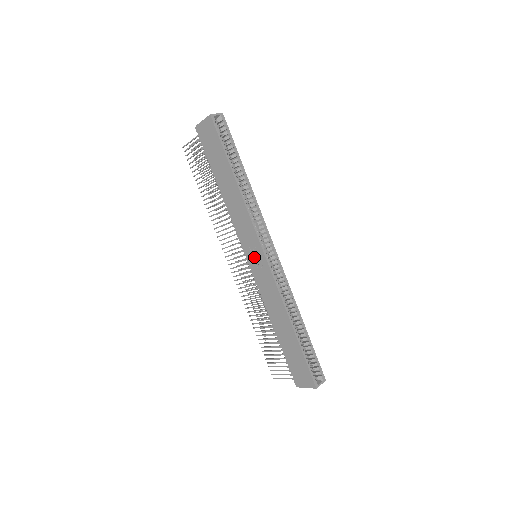
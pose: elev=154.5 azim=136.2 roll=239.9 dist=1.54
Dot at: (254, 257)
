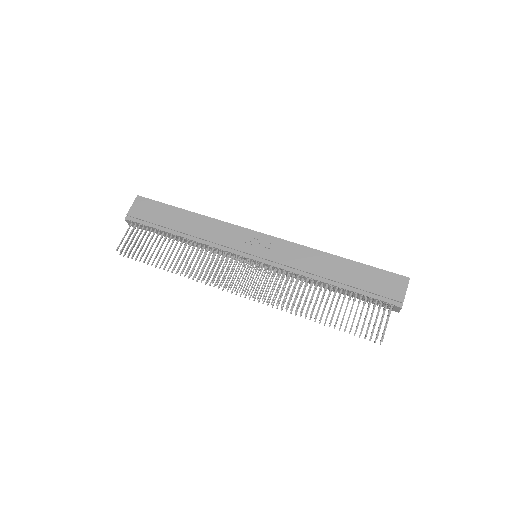
Dot at: (257, 247)
